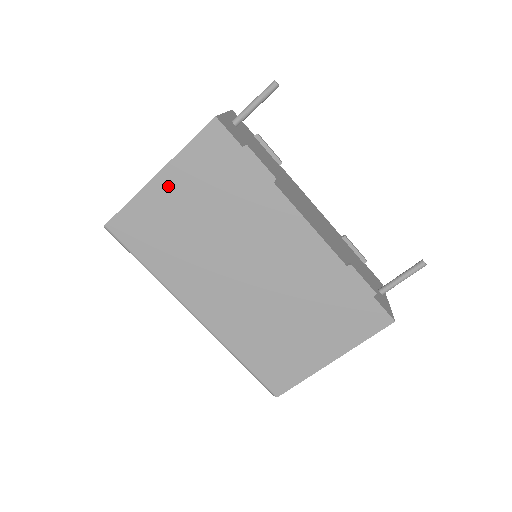
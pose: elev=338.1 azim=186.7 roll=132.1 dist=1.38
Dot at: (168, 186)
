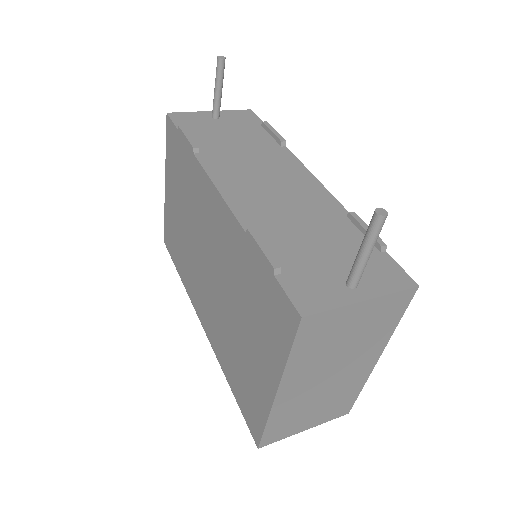
Dot at: (169, 192)
